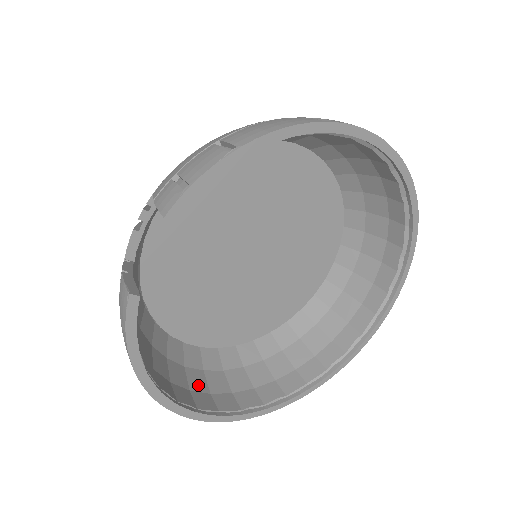
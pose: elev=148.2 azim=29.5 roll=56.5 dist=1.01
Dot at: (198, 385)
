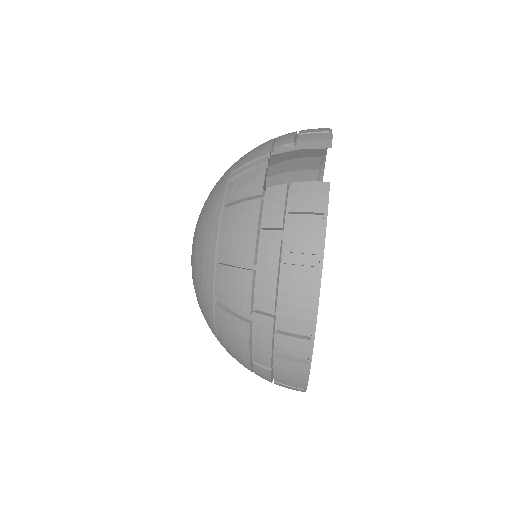
Dot at: (275, 352)
